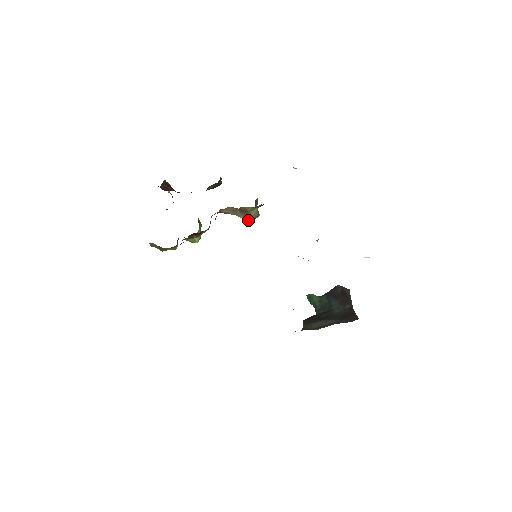
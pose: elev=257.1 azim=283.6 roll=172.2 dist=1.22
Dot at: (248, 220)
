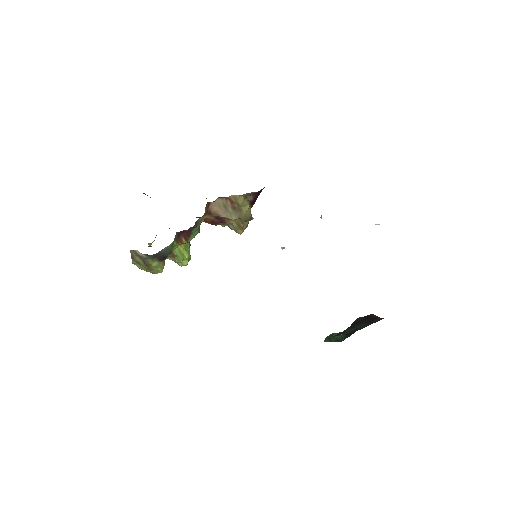
Dot at: (241, 226)
